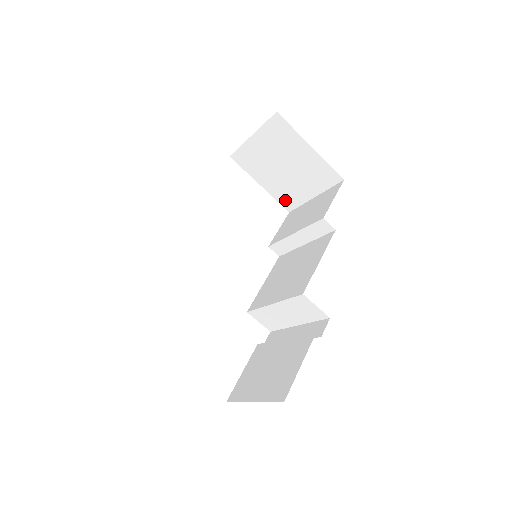
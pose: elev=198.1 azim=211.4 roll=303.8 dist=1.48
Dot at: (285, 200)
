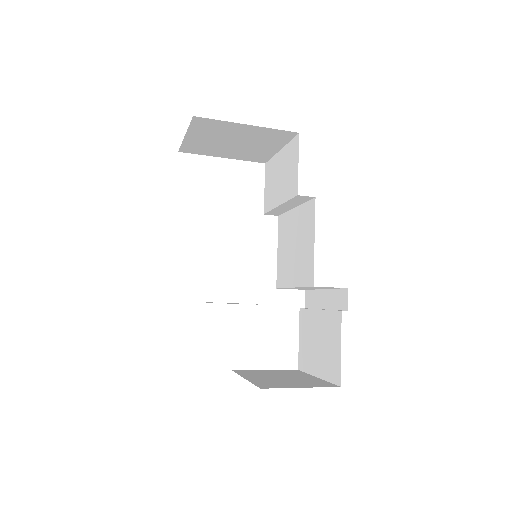
Dot at: (254, 159)
